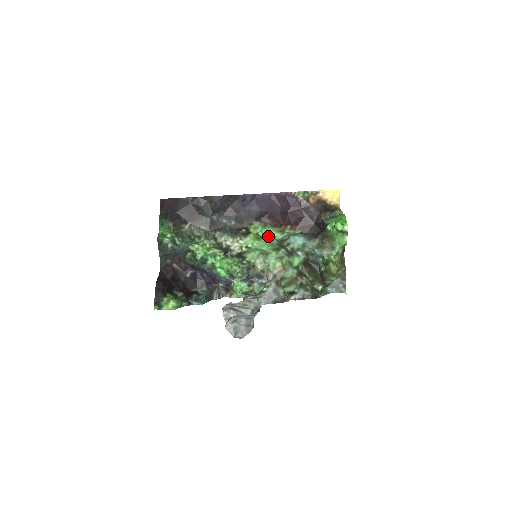
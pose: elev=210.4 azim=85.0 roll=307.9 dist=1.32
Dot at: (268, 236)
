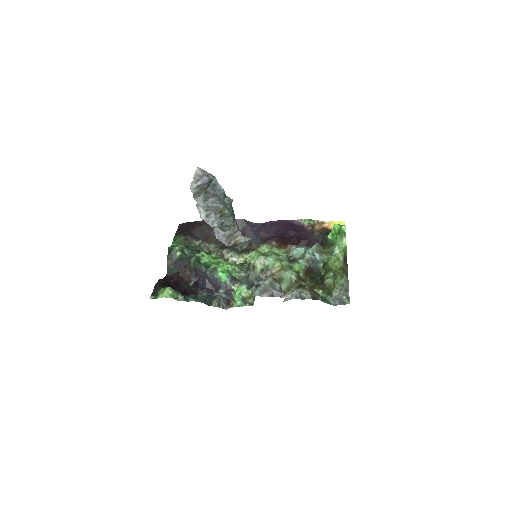
Dot at: occluded
